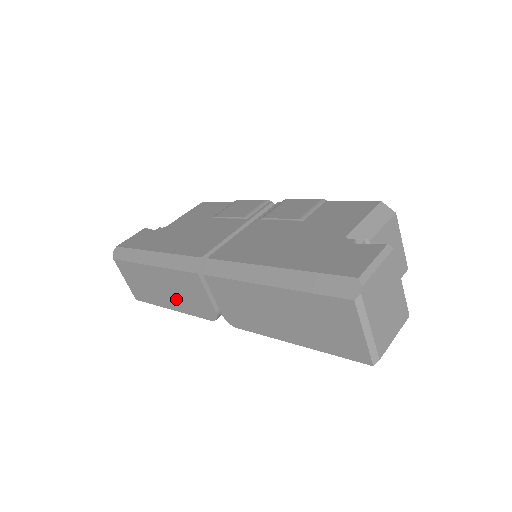
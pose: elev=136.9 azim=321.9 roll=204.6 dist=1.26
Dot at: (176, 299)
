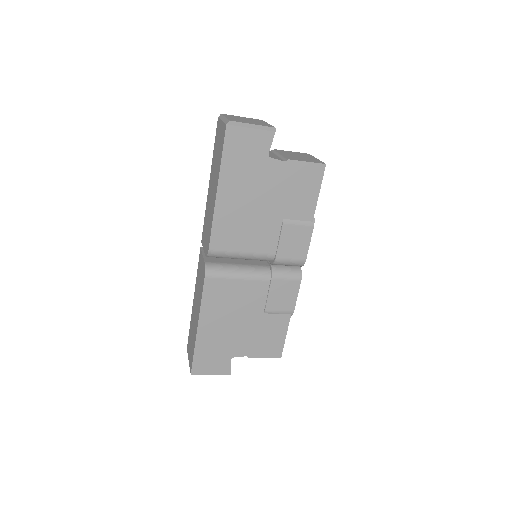
Dot at: (198, 304)
